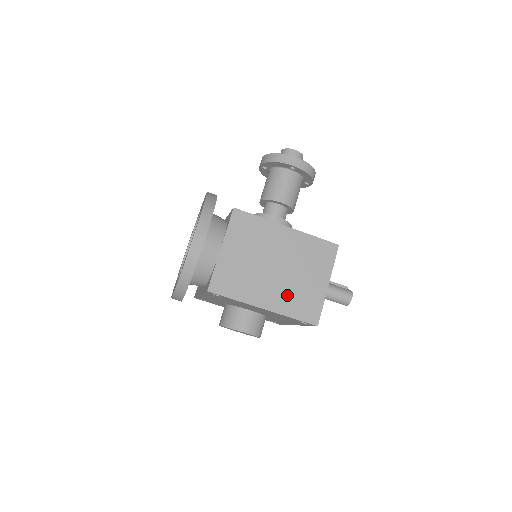
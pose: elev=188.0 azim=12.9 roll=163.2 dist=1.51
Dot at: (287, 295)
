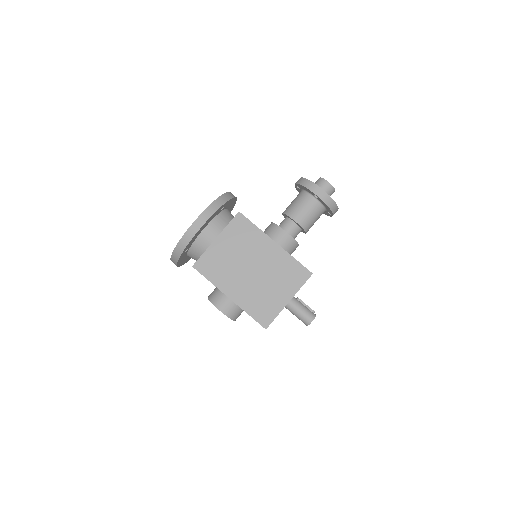
Dot at: (252, 295)
